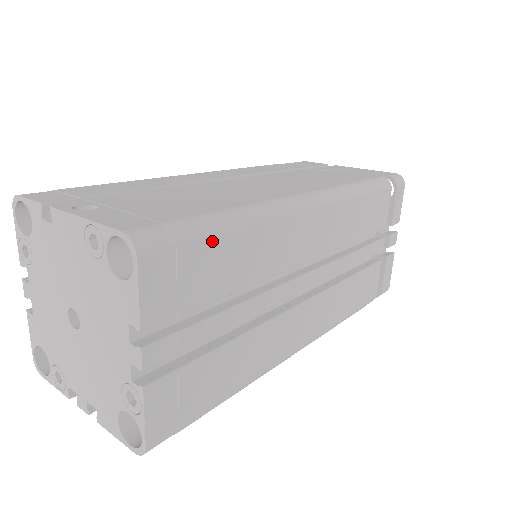
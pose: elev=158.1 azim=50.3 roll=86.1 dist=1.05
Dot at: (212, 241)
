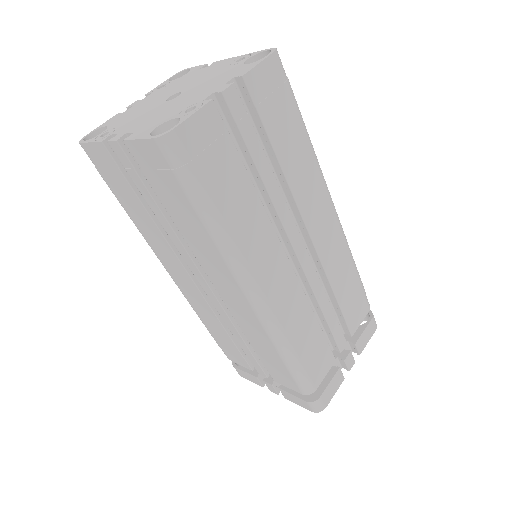
Dot at: (295, 113)
